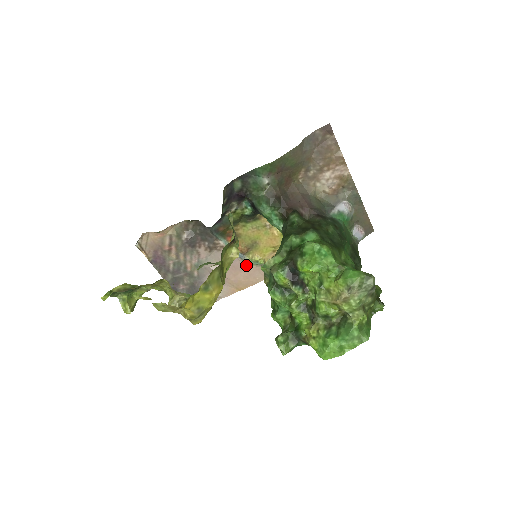
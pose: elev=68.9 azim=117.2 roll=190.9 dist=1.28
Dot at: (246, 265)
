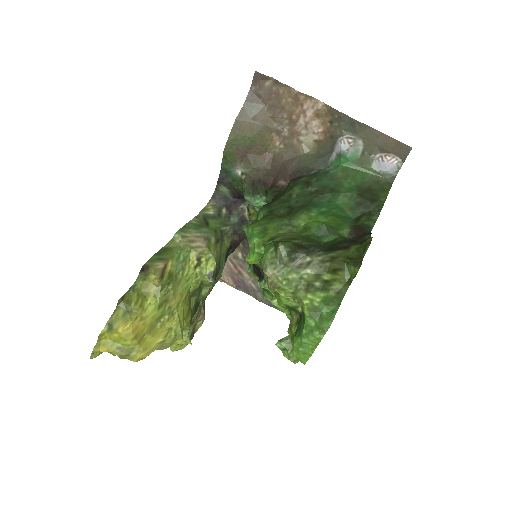
Dot at: occluded
